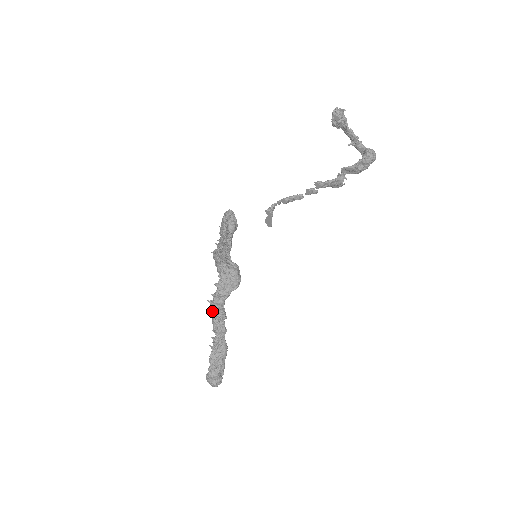
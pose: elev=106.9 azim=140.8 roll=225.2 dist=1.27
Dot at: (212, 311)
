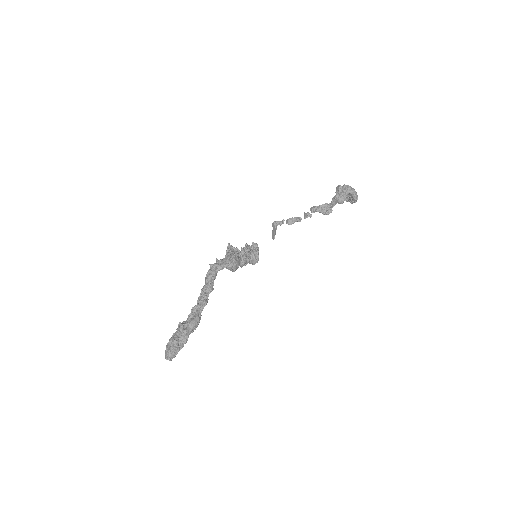
Dot at: occluded
